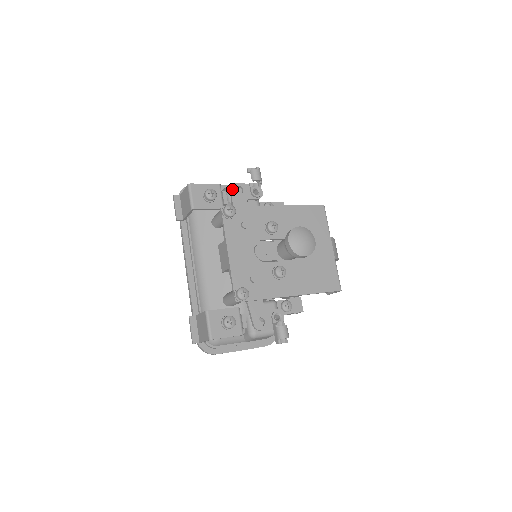
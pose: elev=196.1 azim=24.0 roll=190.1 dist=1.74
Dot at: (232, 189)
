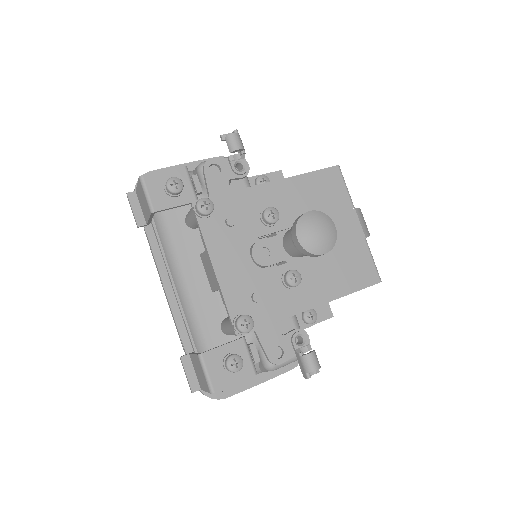
Dot at: (204, 171)
